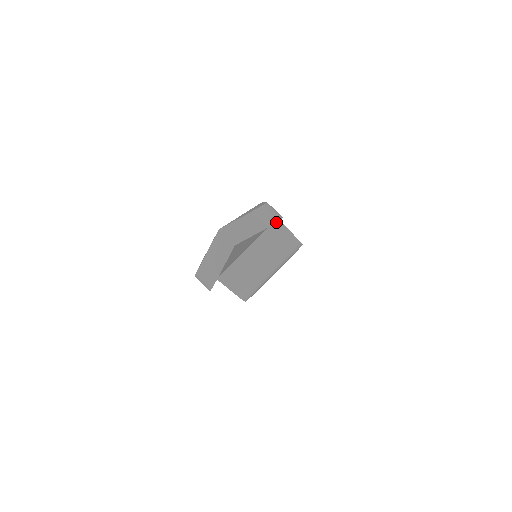
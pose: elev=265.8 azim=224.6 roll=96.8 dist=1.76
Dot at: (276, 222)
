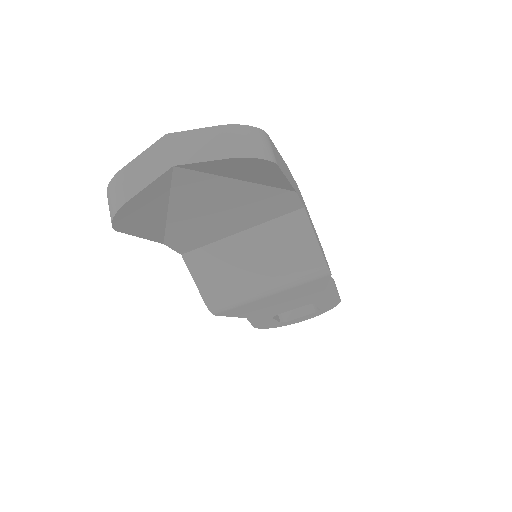
Dot at: (255, 157)
